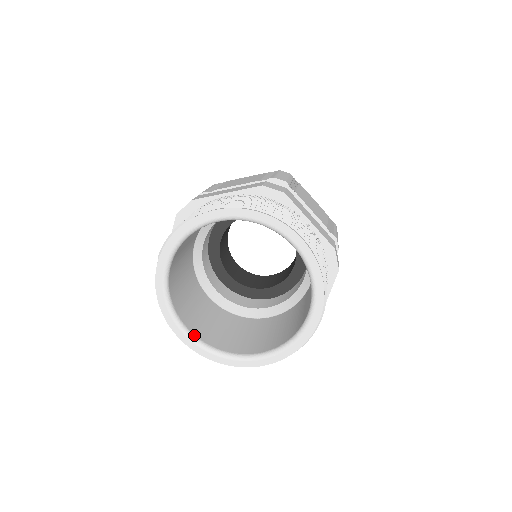
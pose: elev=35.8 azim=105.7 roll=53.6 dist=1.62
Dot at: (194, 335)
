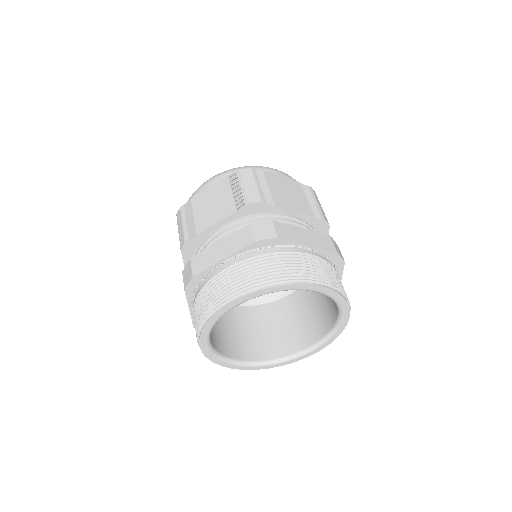
Dot at: (250, 361)
